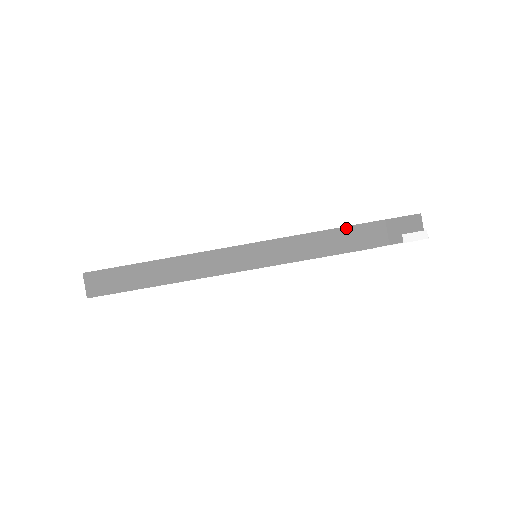
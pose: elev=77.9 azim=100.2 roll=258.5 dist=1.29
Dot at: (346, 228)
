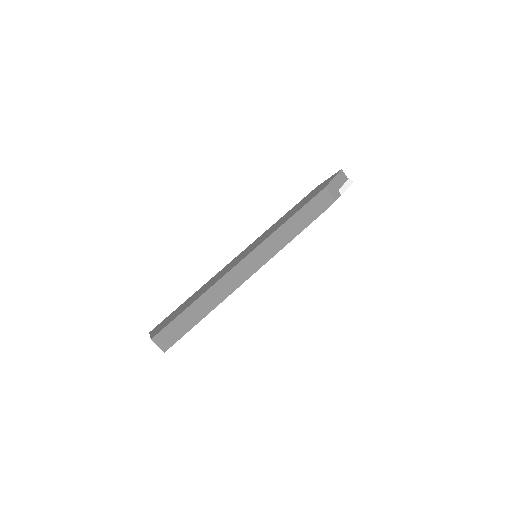
Dot at: (305, 206)
